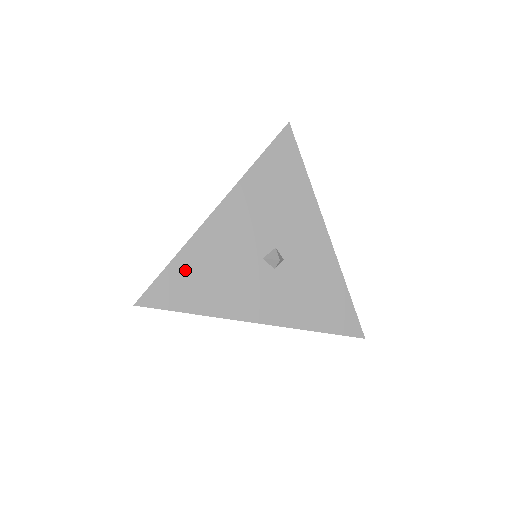
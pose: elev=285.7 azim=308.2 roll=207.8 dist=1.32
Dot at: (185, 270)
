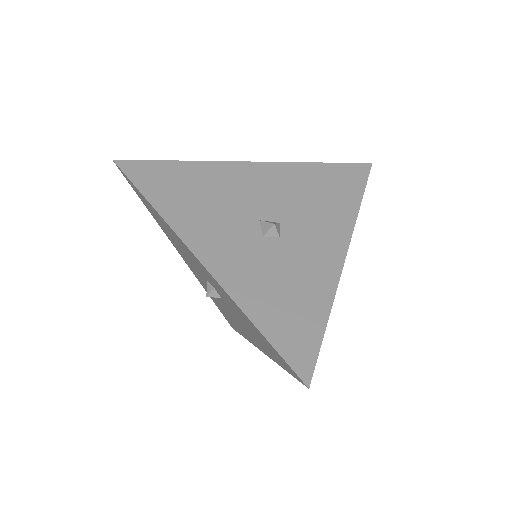
Dot at: (182, 174)
